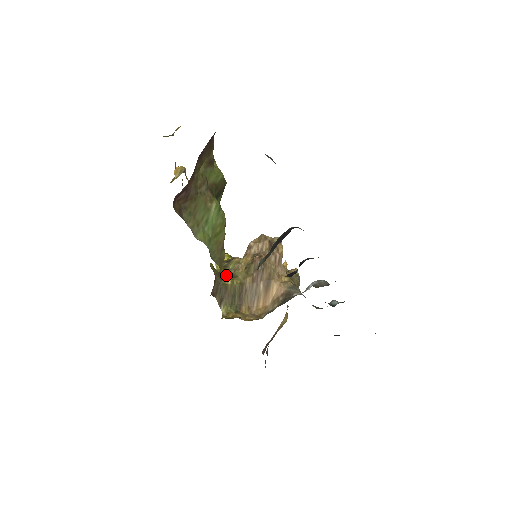
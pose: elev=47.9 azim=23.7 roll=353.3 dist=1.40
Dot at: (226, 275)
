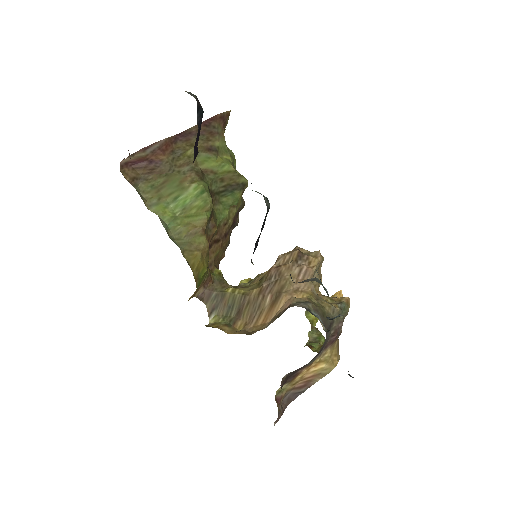
Dot at: (236, 286)
